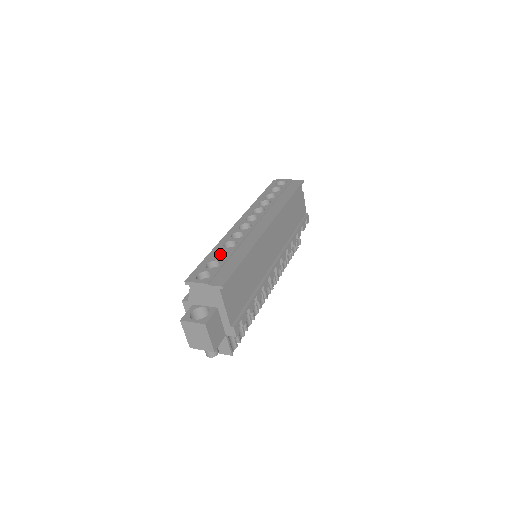
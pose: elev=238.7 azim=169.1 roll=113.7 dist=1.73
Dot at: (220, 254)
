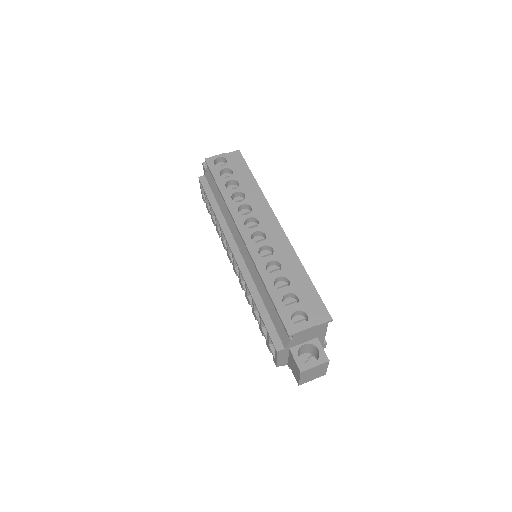
Dot at: (274, 283)
